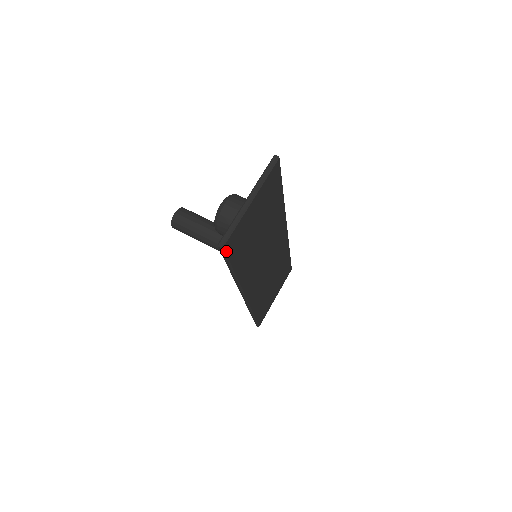
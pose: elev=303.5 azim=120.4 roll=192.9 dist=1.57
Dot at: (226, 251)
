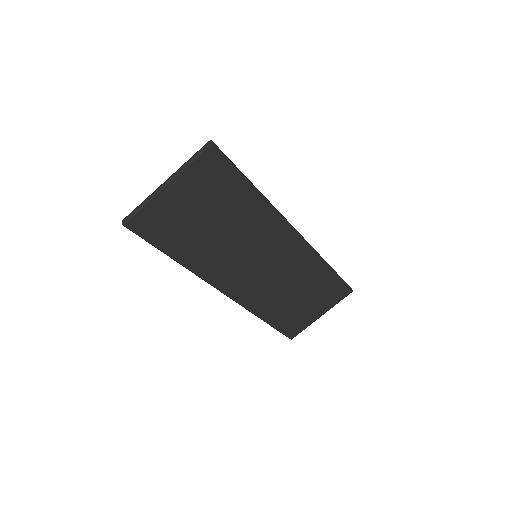
Dot at: (135, 230)
